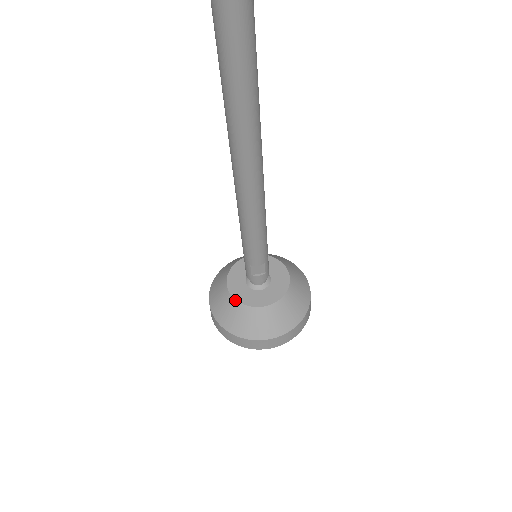
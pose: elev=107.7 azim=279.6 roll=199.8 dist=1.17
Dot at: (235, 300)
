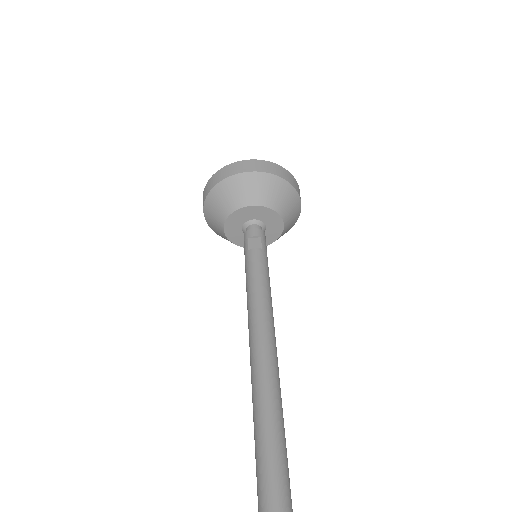
Dot at: occluded
